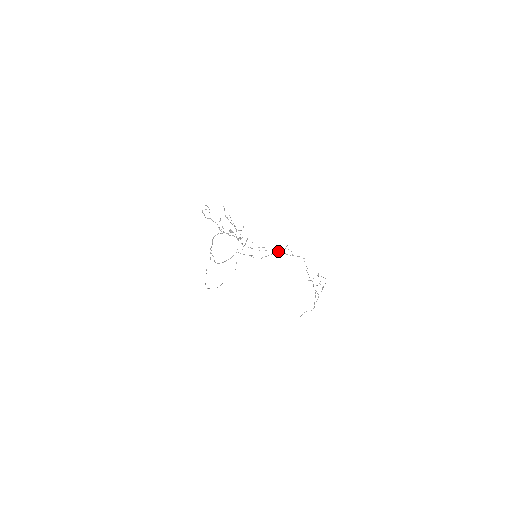
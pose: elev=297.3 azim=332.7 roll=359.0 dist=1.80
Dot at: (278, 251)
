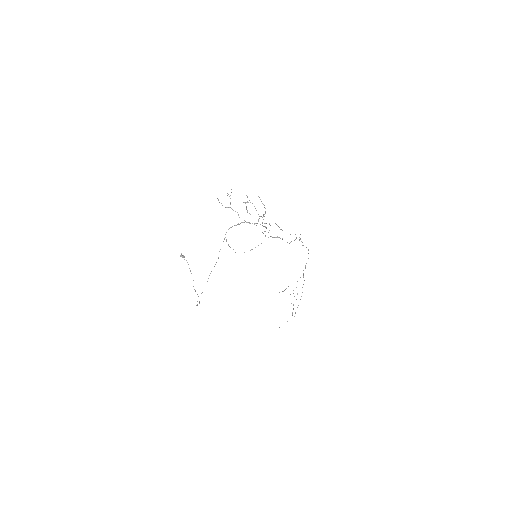
Dot at: occluded
